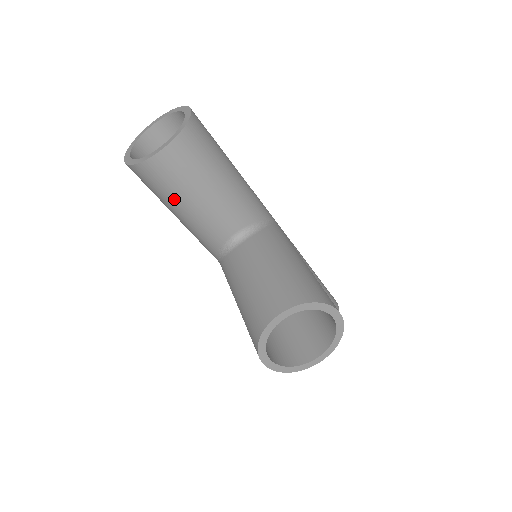
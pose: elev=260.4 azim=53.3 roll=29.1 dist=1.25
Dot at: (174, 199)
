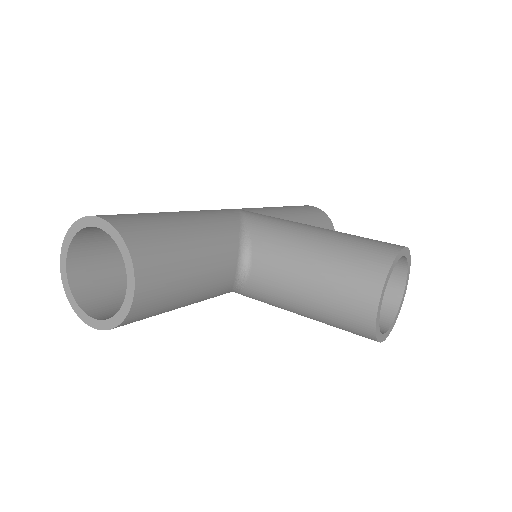
Dot at: (173, 305)
